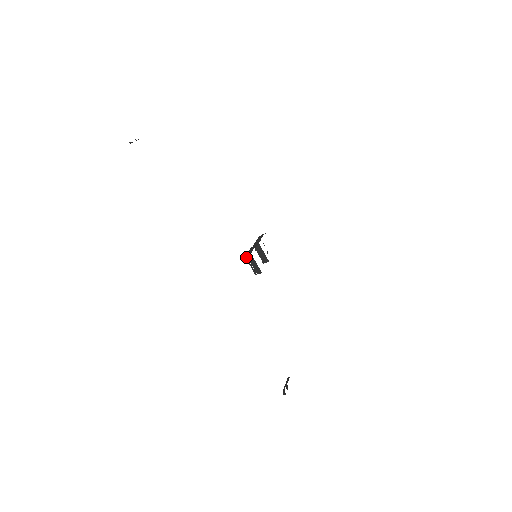
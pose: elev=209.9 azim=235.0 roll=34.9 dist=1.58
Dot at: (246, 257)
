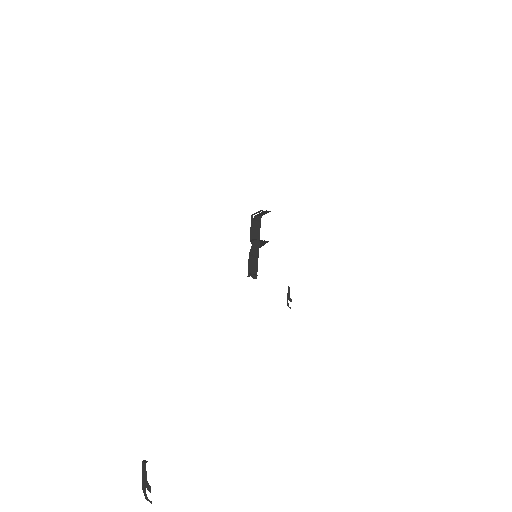
Dot at: occluded
